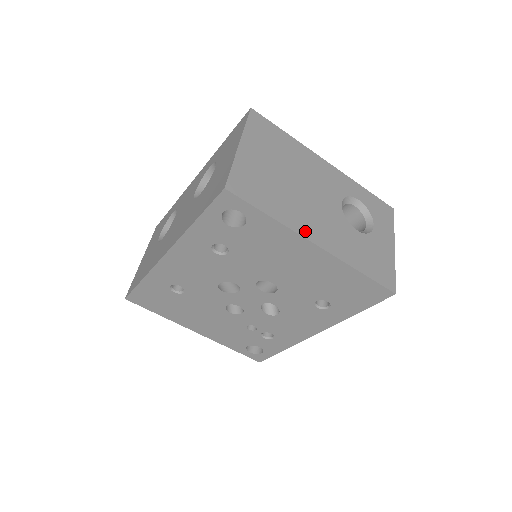
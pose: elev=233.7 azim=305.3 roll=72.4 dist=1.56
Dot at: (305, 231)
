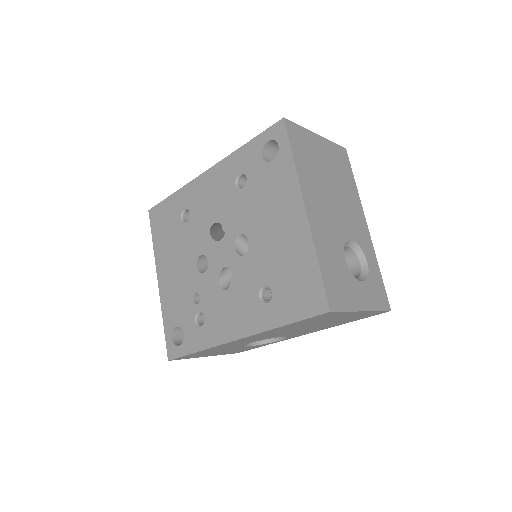
Dot at: (307, 195)
